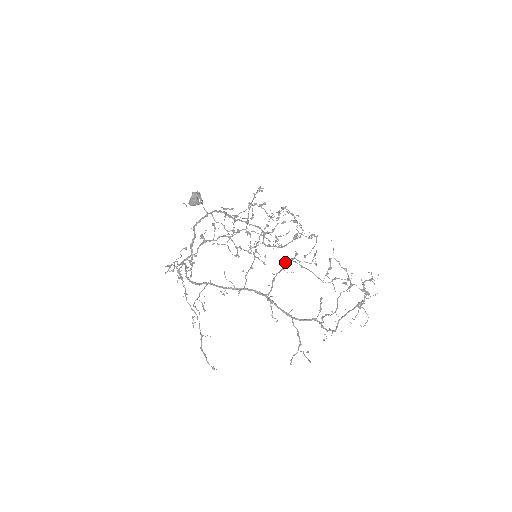
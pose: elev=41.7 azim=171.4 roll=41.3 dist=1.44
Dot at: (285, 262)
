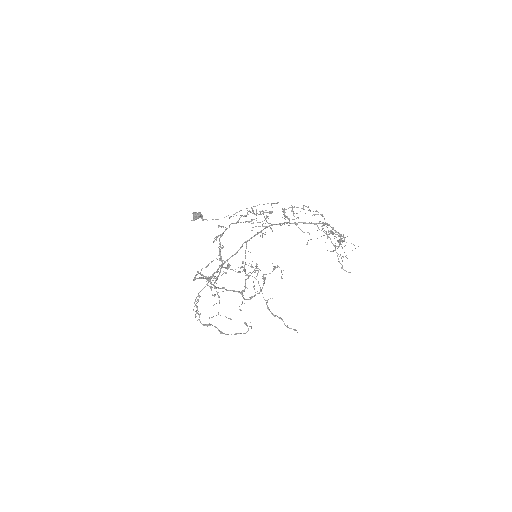
Dot at: (282, 211)
